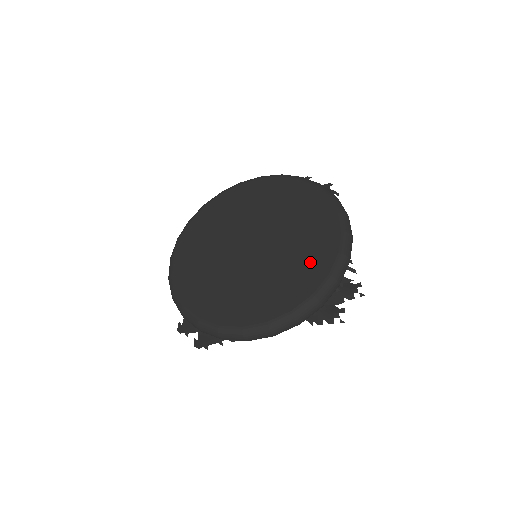
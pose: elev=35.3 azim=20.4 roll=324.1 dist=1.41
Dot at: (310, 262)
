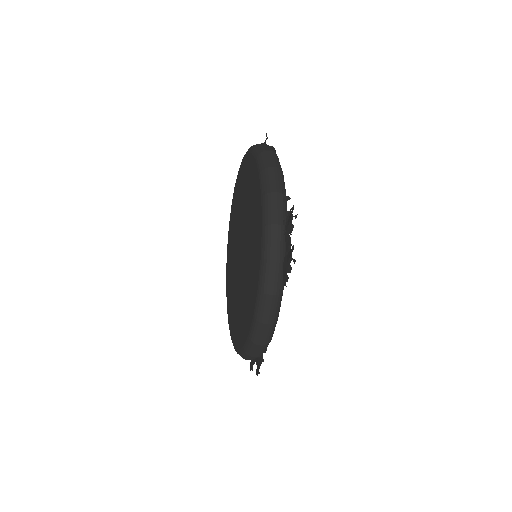
Dot at: (255, 228)
